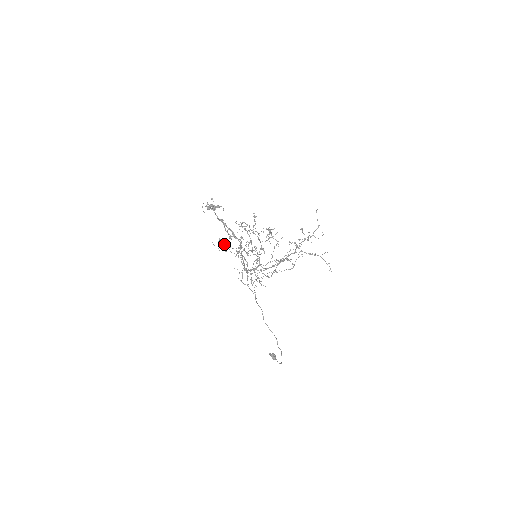
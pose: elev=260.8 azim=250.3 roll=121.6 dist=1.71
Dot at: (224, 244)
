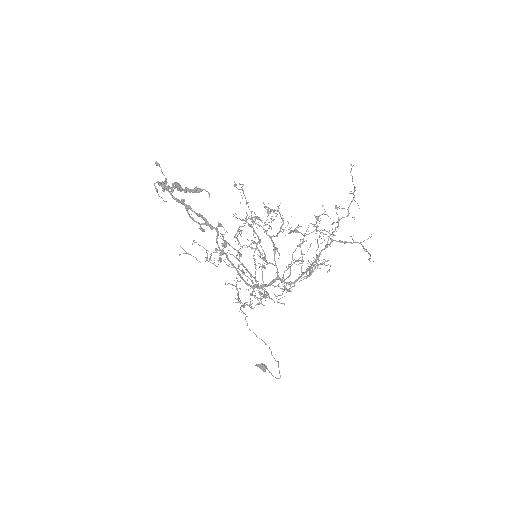
Dot at: occluded
